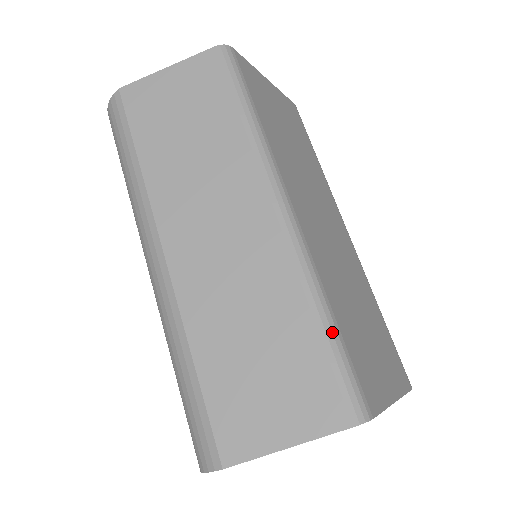
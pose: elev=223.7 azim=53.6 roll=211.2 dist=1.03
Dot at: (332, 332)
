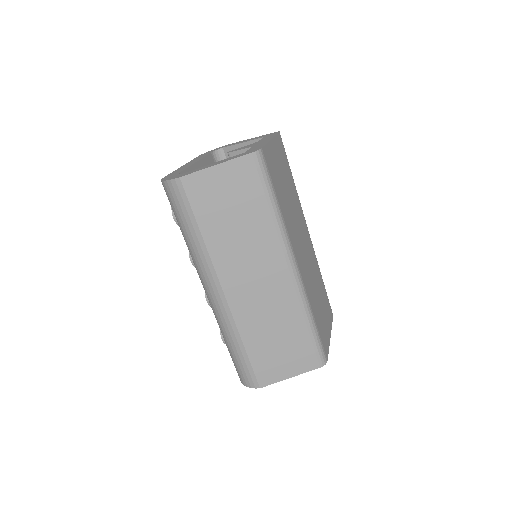
Dot at: (314, 329)
